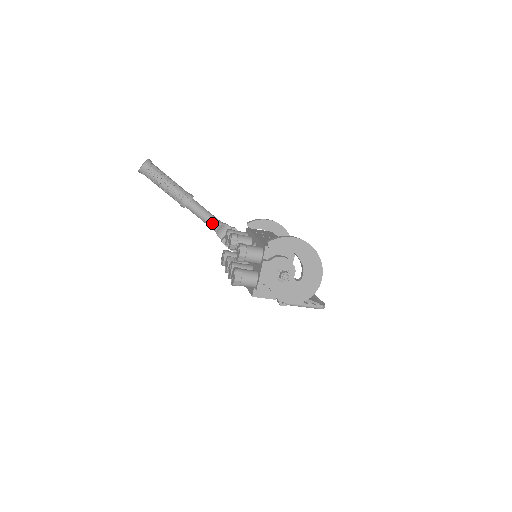
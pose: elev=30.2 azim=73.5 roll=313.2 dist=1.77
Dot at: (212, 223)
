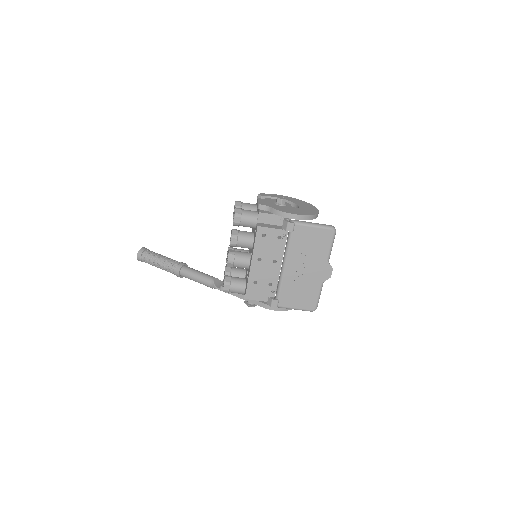
Dot at: (208, 276)
